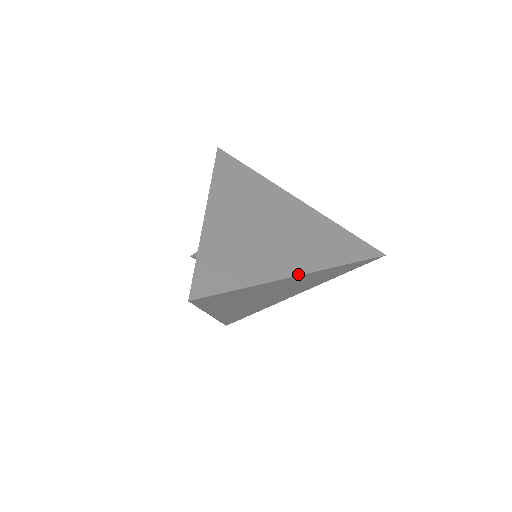
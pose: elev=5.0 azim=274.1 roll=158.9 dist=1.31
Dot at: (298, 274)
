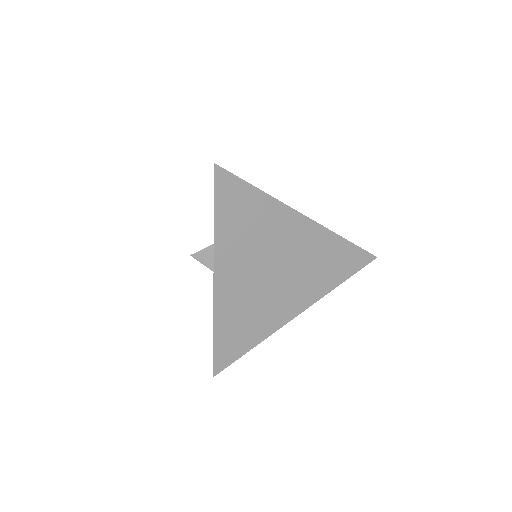
Dot at: (304, 216)
